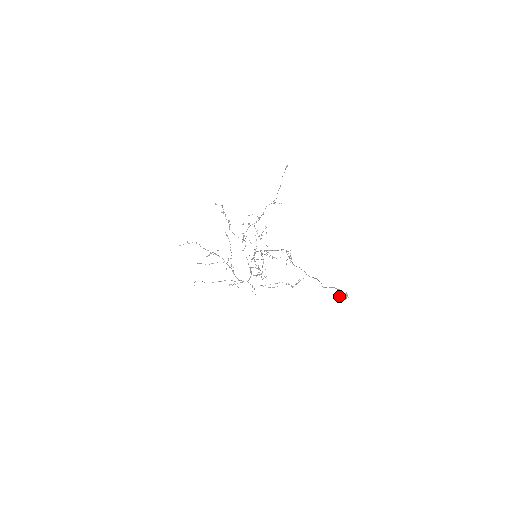
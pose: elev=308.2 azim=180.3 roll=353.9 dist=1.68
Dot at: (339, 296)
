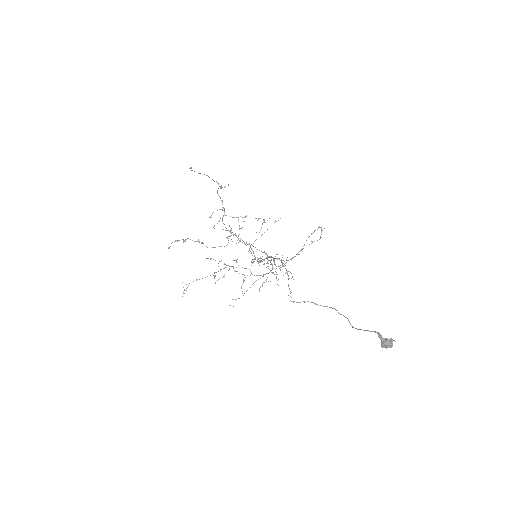
Dot at: occluded
